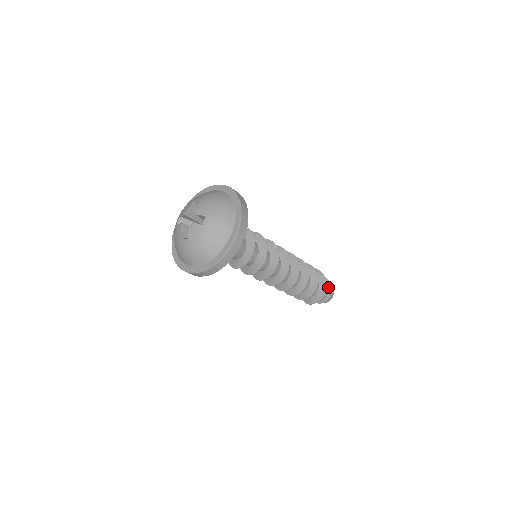
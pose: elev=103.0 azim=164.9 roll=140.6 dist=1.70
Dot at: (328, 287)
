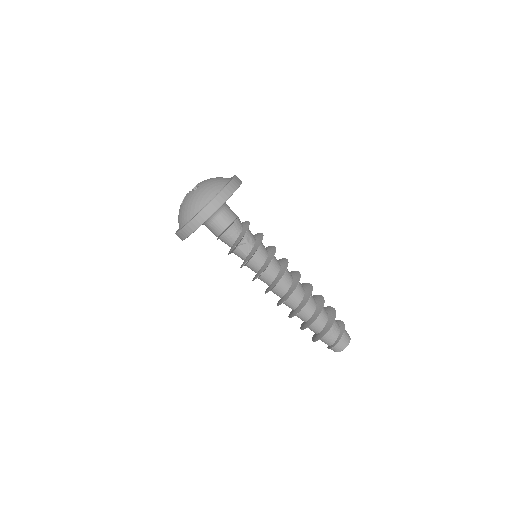
Dot at: (341, 332)
